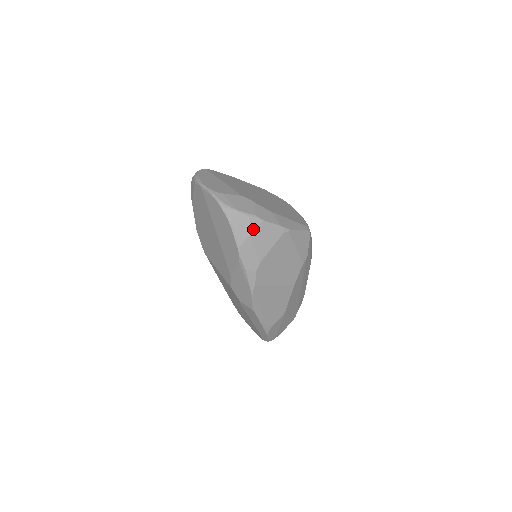
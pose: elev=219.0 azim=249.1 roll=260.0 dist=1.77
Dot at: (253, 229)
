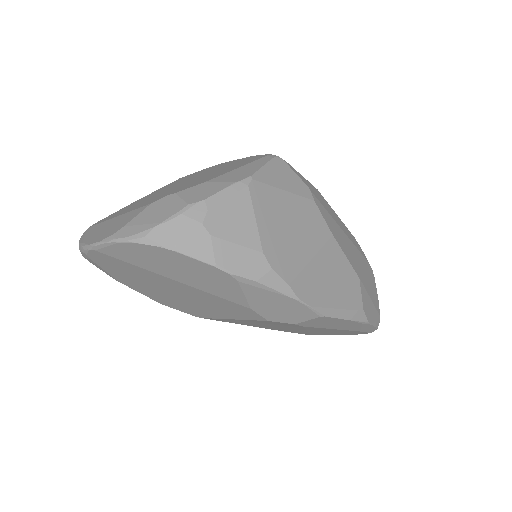
Dot at: (206, 223)
